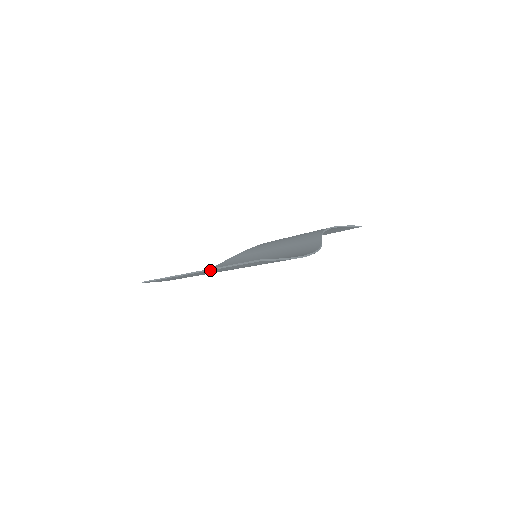
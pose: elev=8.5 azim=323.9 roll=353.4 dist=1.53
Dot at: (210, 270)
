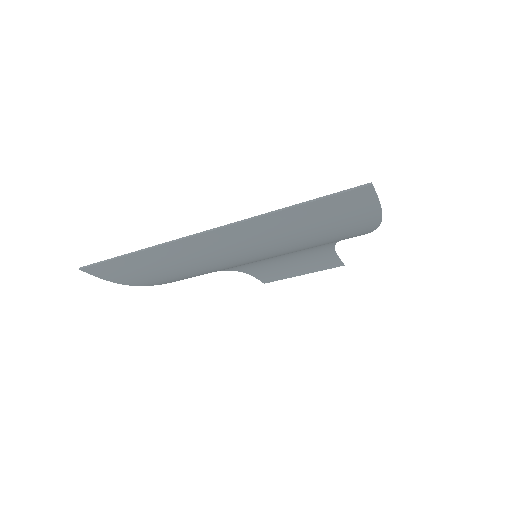
Dot at: (258, 217)
